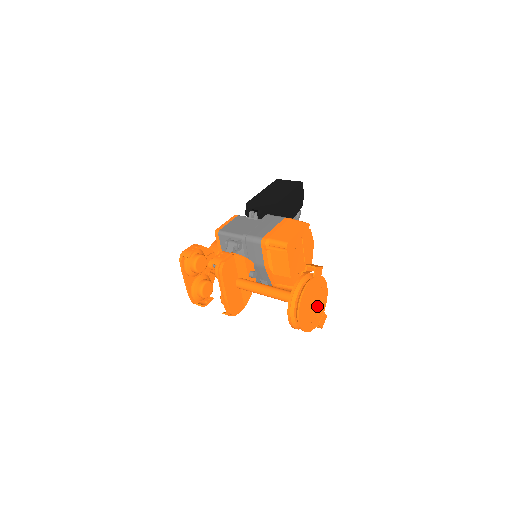
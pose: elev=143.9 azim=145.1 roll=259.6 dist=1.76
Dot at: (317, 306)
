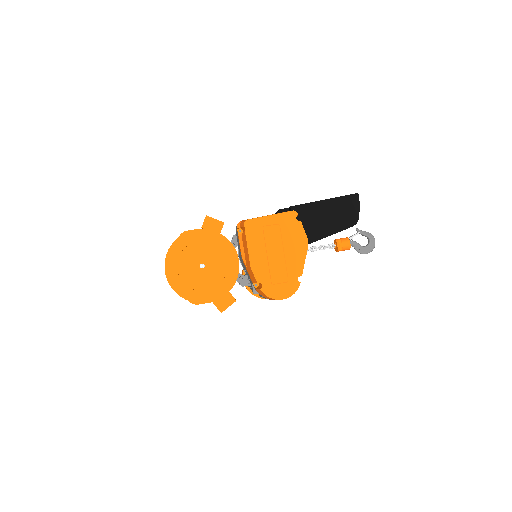
Dot at: (213, 275)
